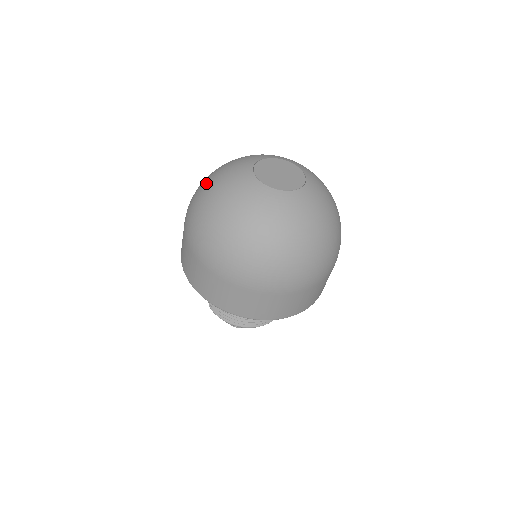
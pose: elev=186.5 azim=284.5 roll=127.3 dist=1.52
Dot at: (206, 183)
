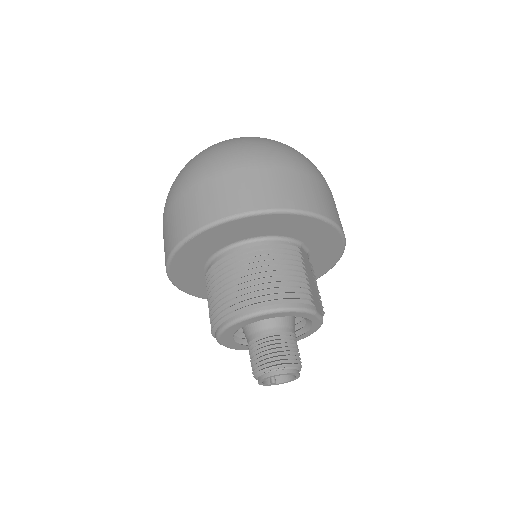
Dot at: occluded
